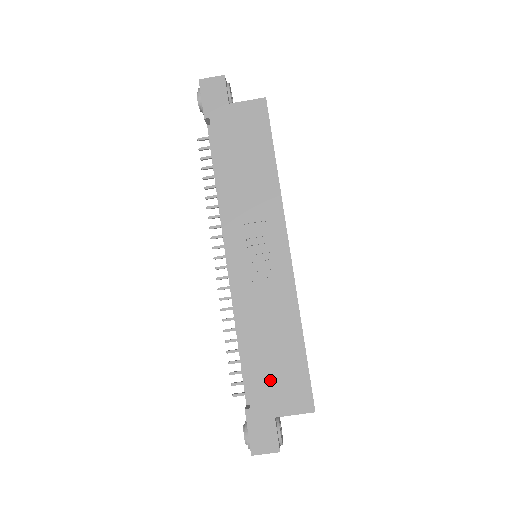
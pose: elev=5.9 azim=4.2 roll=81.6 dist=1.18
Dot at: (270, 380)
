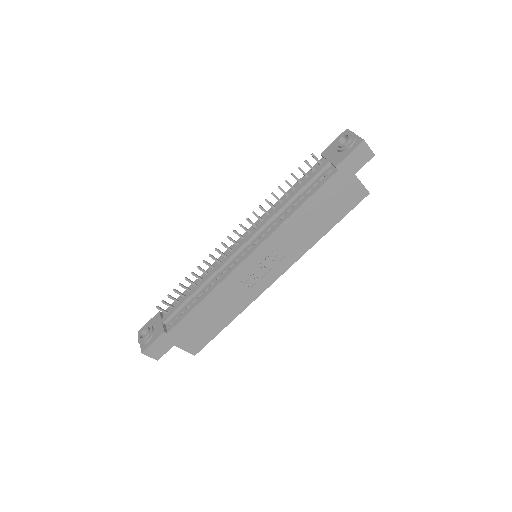
Dot at: (193, 328)
